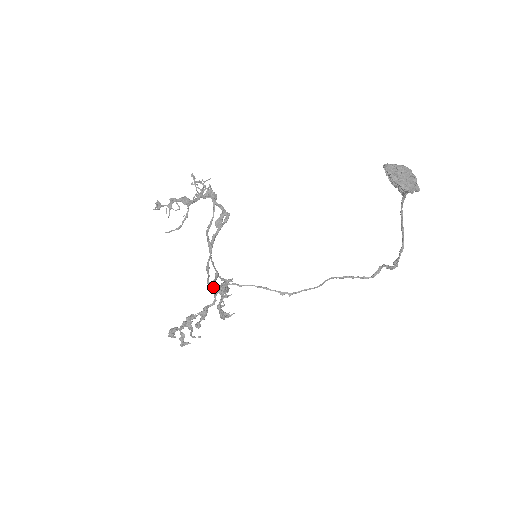
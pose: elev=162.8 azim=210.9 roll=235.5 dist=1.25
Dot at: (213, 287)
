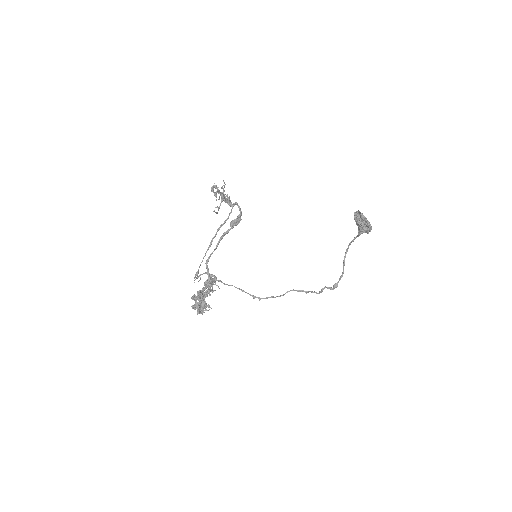
Dot at: (210, 277)
